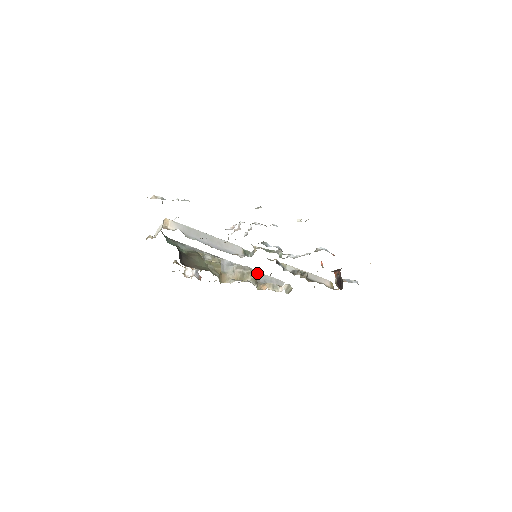
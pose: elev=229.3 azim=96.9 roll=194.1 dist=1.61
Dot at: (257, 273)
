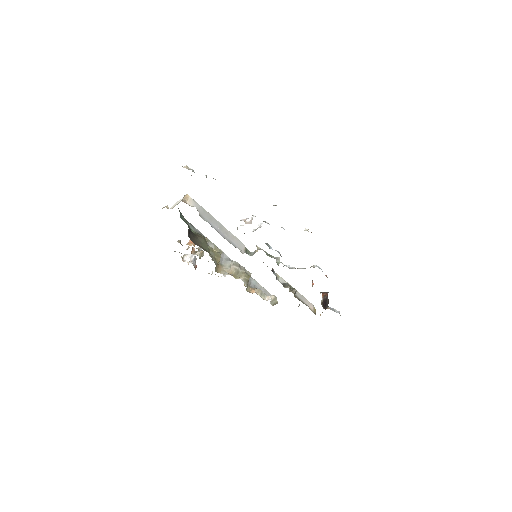
Dot at: (250, 276)
